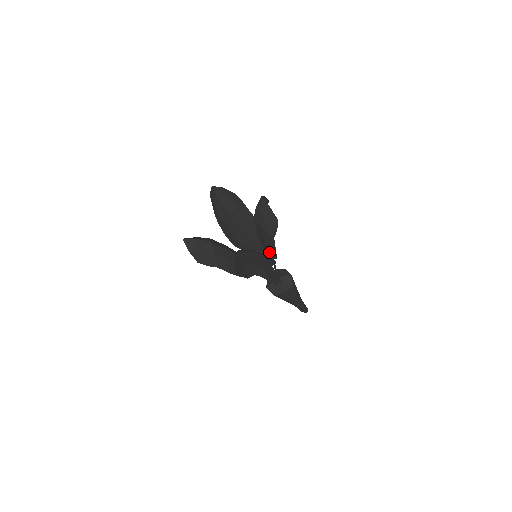
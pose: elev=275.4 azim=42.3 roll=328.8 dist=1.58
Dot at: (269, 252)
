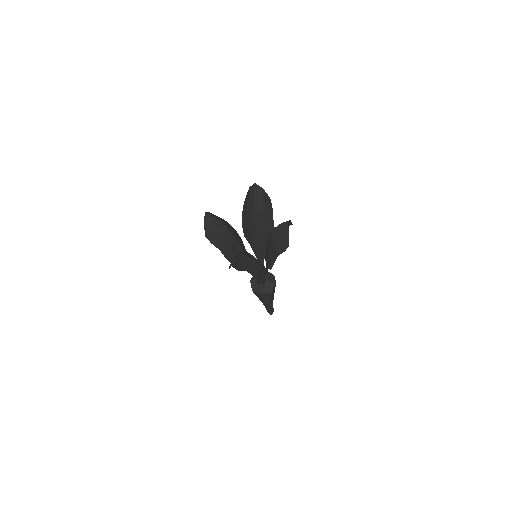
Dot at: (268, 261)
